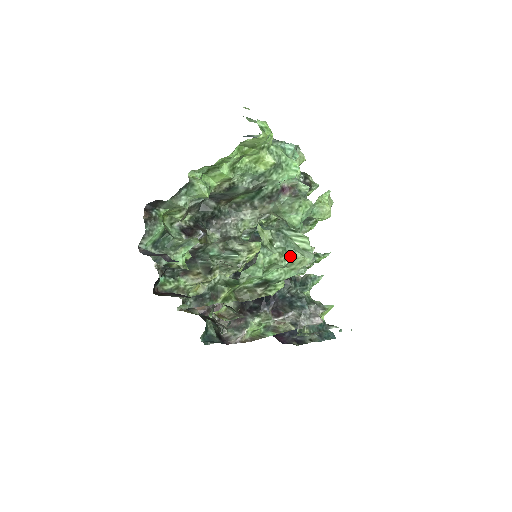
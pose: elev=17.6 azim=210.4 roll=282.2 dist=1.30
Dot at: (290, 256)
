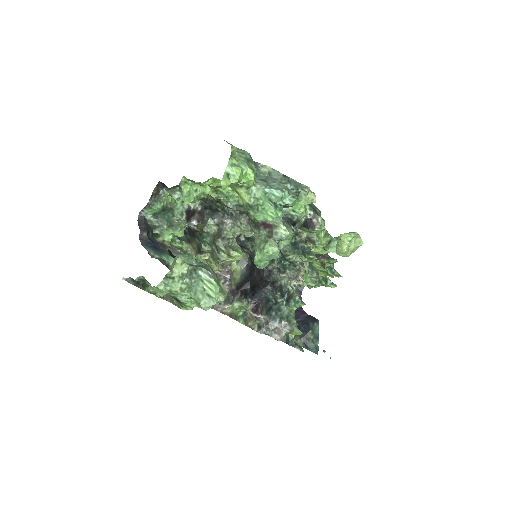
Dot at: (191, 295)
